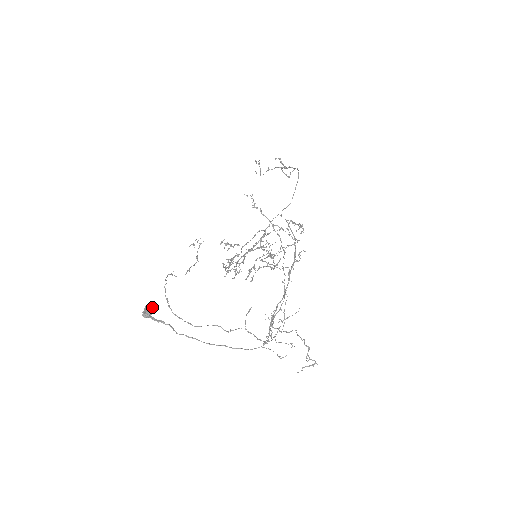
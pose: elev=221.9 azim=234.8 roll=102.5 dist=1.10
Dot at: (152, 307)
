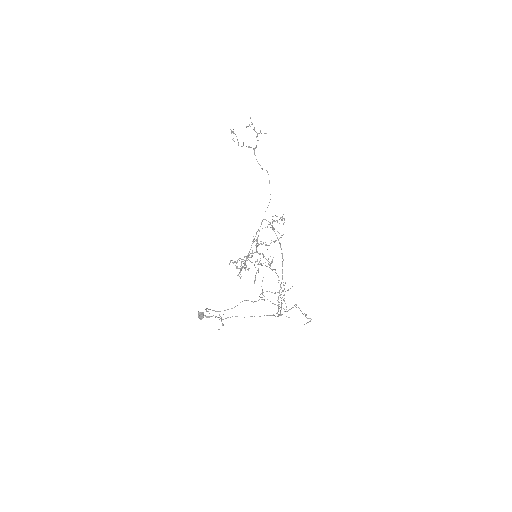
Dot at: (202, 313)
